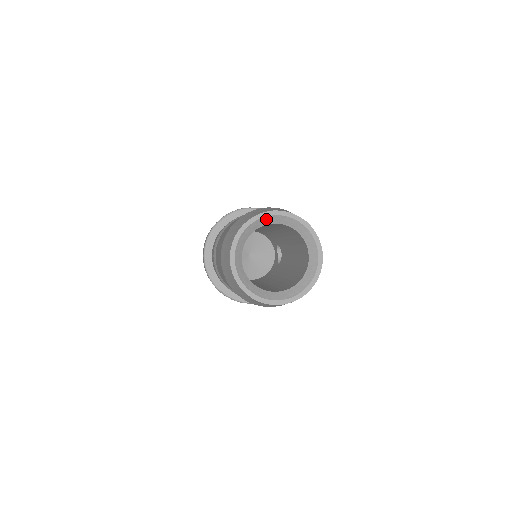
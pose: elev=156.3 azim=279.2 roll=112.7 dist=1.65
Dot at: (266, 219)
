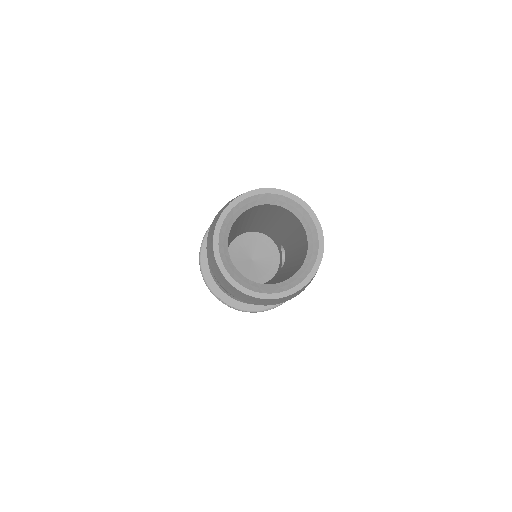
Dot at: (258, 198)
